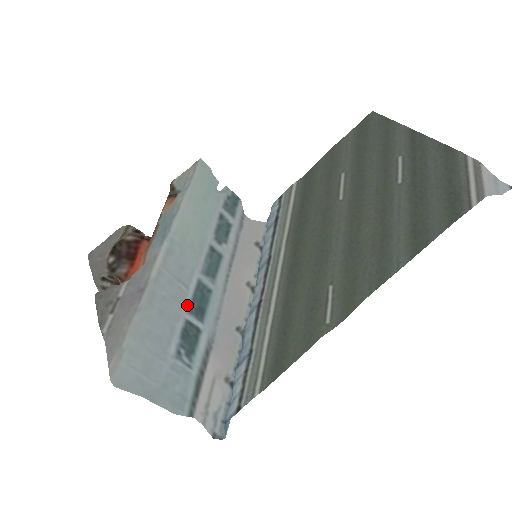
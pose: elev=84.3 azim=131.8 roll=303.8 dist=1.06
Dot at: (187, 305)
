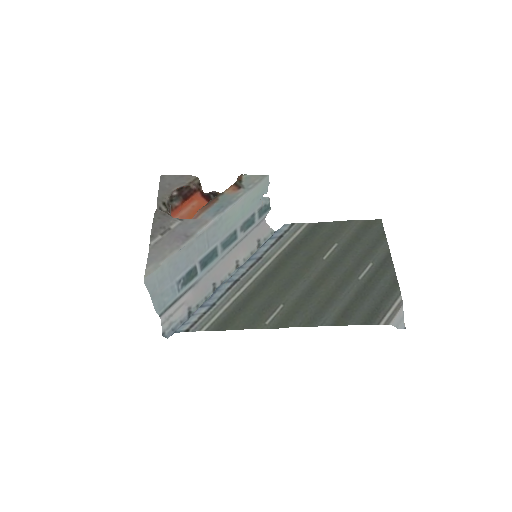
Dot at: (201, 257)
